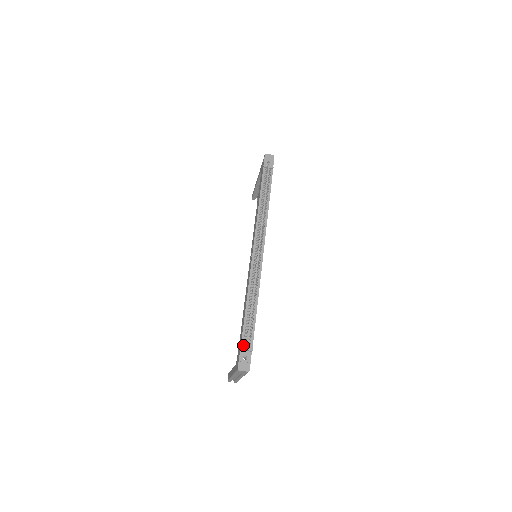
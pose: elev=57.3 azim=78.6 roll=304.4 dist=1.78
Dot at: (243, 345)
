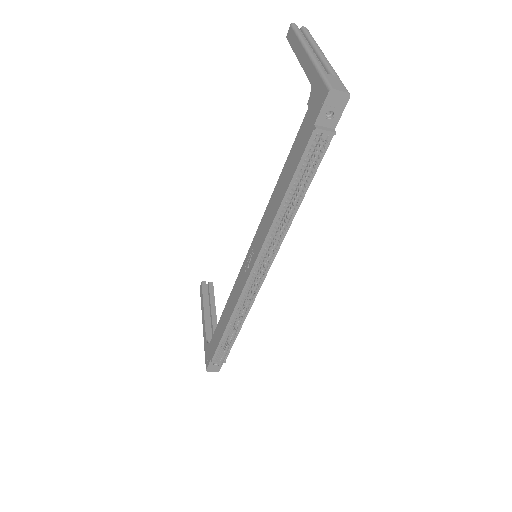
Dot at: (215, 358)
